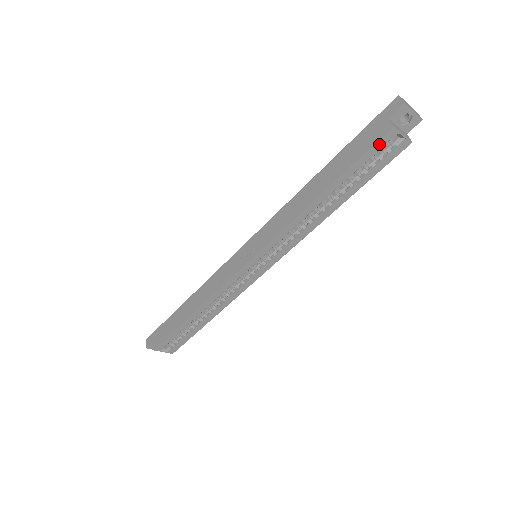
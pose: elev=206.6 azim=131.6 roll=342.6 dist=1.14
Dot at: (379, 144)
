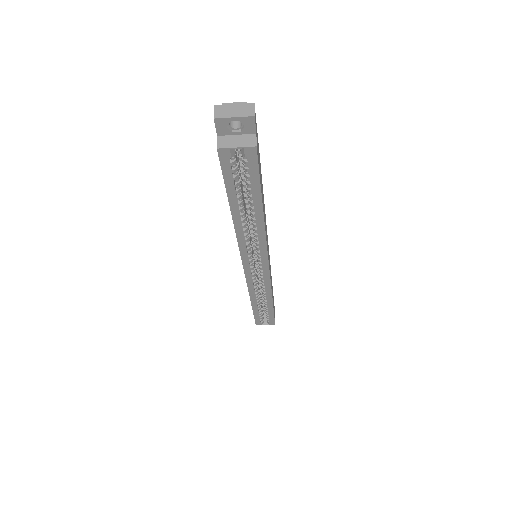
Dot at: (225, 164)
